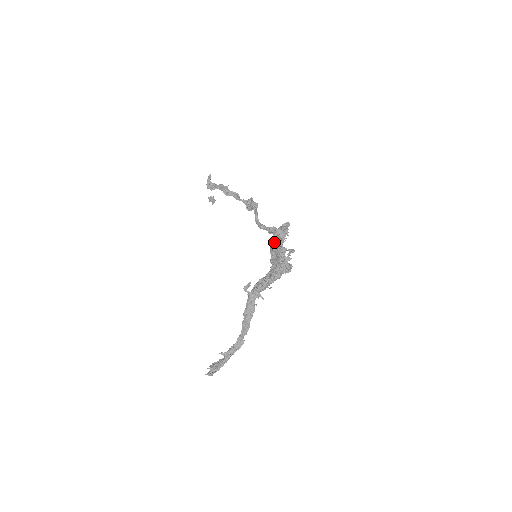
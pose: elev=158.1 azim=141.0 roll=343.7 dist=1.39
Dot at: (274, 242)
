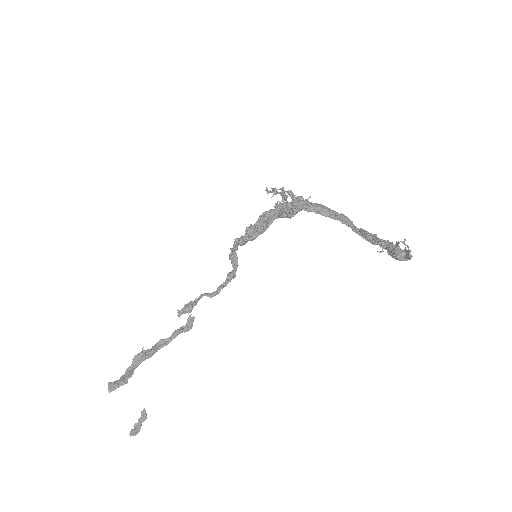
Dot at: (248, 229)
